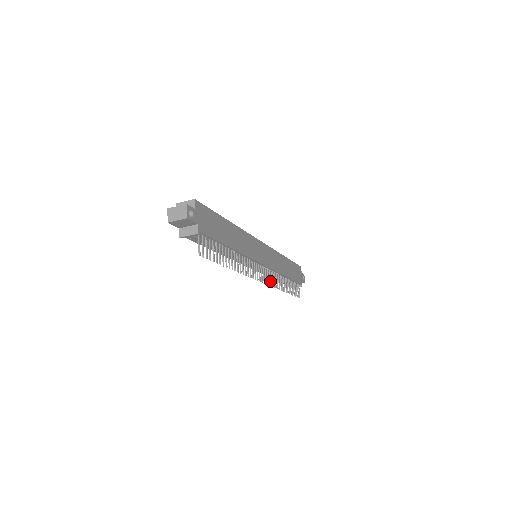
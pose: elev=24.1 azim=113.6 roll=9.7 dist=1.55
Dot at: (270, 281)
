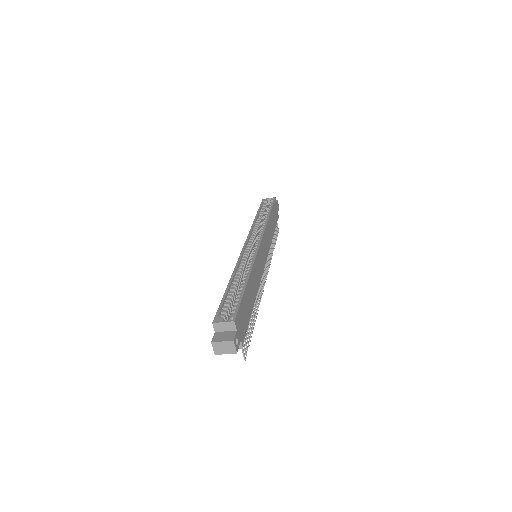
Dot at: (268, 266)
